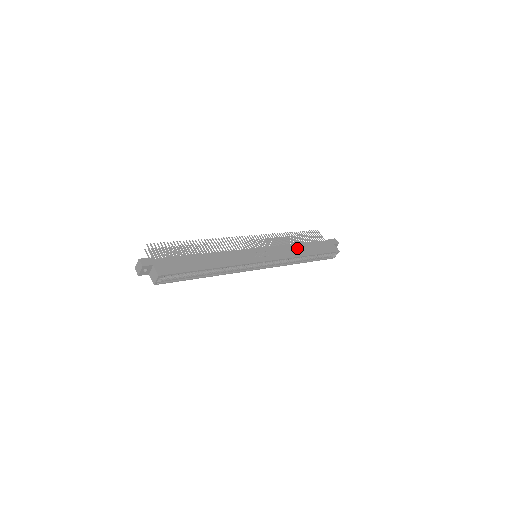
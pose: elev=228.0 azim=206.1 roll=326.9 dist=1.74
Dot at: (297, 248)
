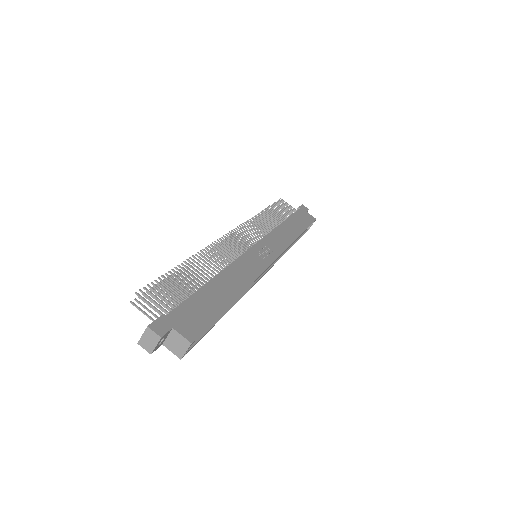
Dot at: (285, 229)
